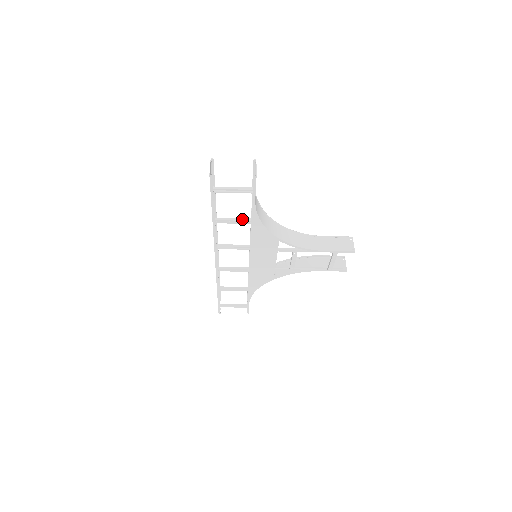
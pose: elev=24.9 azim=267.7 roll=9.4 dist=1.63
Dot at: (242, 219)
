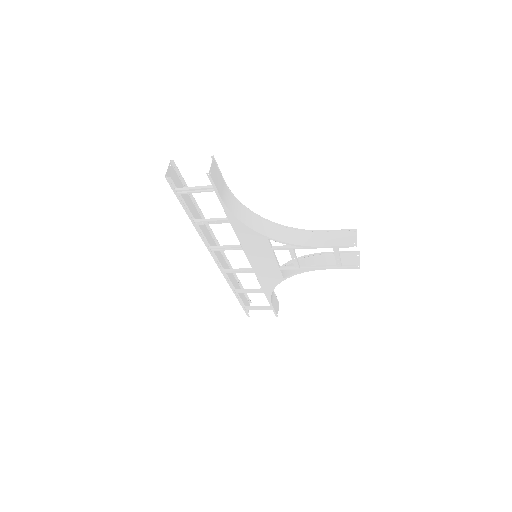
Dot at: (220, 219)
